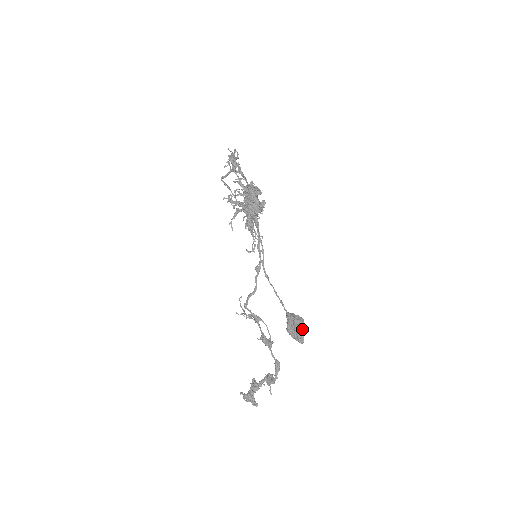
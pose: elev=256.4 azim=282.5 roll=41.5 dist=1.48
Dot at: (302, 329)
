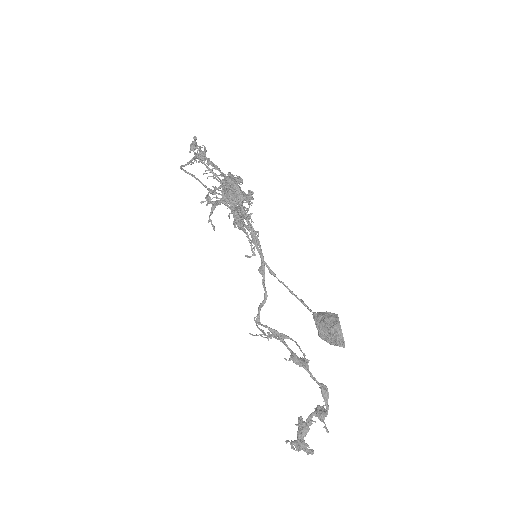
Dot at: (337, 327)
